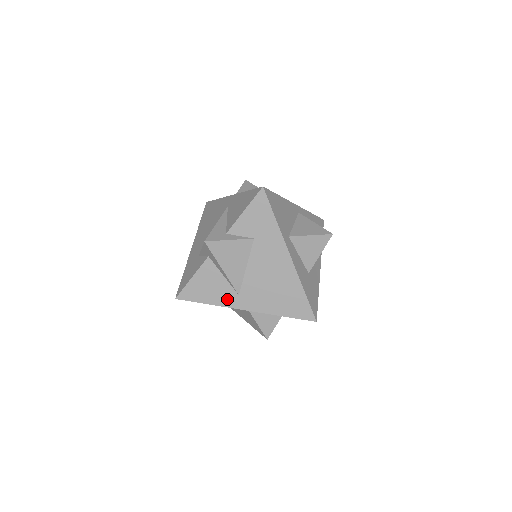
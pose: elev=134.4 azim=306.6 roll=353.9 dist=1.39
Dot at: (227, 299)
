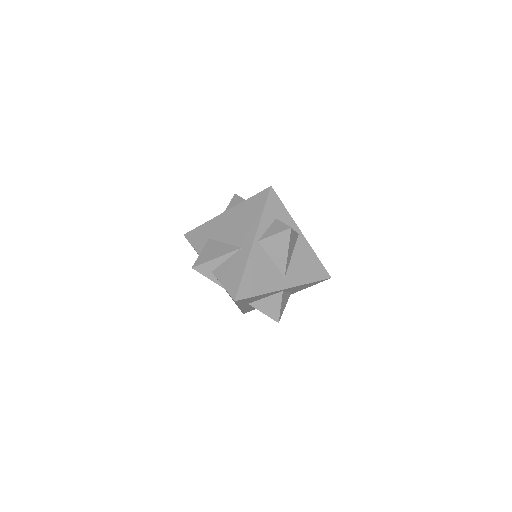
Dot at: occluded
